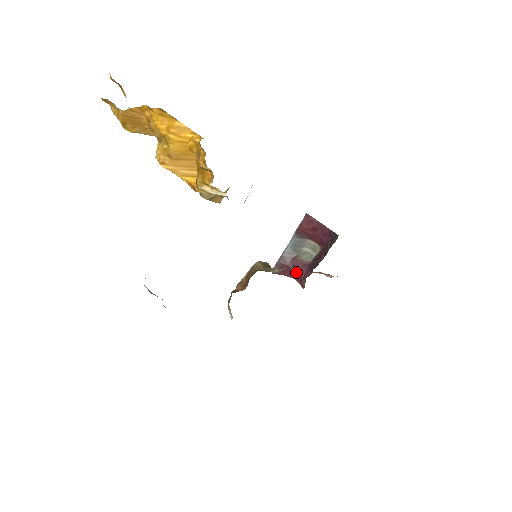
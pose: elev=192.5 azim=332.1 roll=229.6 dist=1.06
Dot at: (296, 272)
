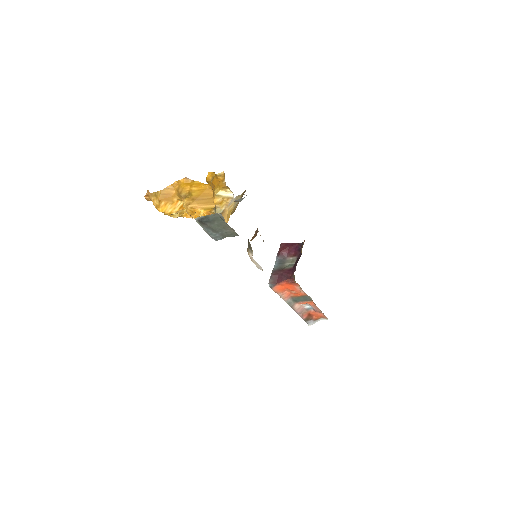
Dot at: (286, 276)
